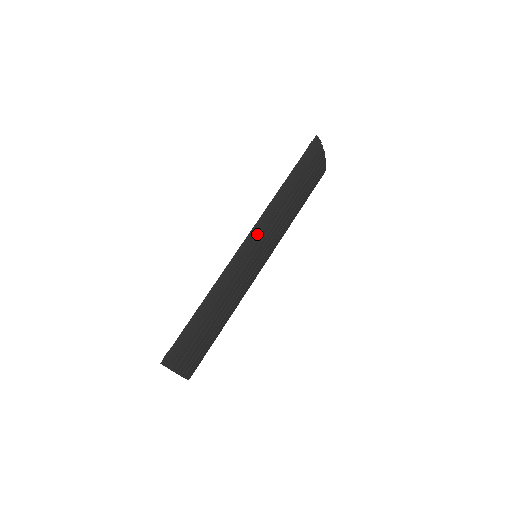
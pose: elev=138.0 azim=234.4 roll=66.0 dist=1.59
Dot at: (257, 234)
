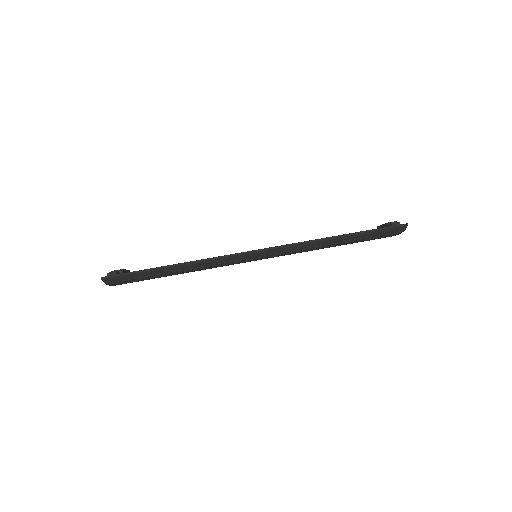
Dot at: (271, 253)
